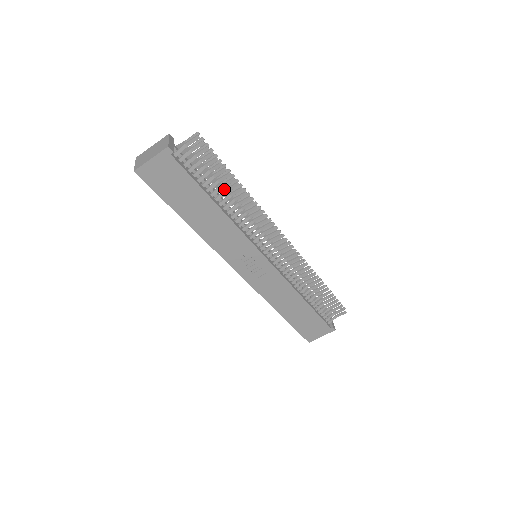
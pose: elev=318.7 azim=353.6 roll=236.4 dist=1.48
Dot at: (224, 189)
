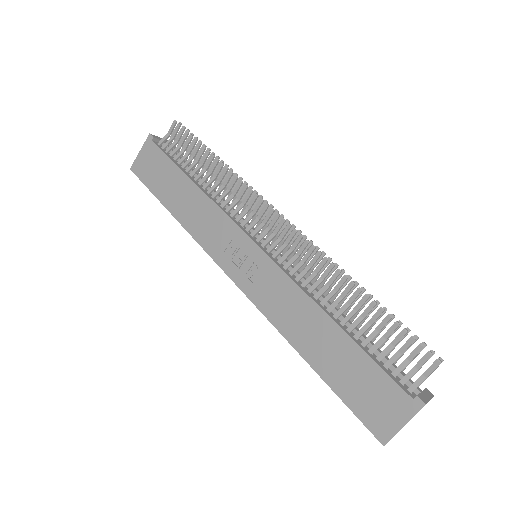
Dot at: occluded
